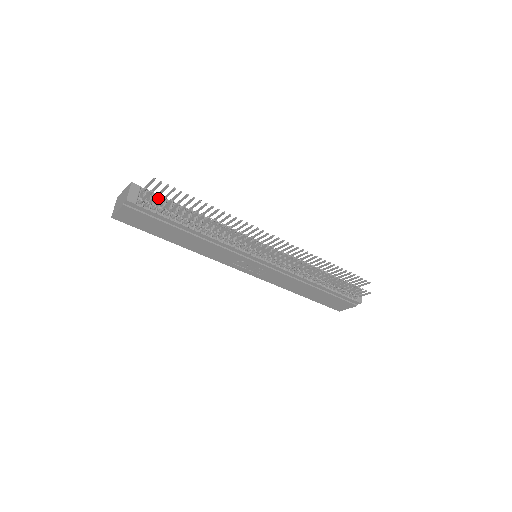
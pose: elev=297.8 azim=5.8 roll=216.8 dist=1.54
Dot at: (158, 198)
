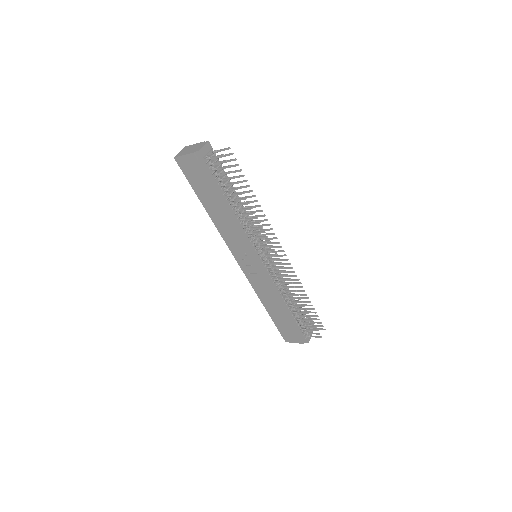
Dot at: (219, 165)
